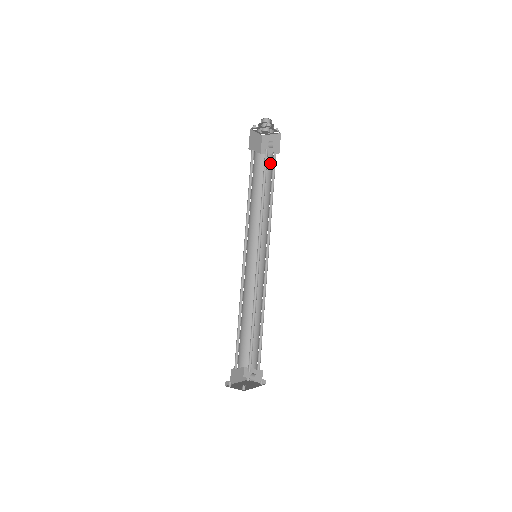
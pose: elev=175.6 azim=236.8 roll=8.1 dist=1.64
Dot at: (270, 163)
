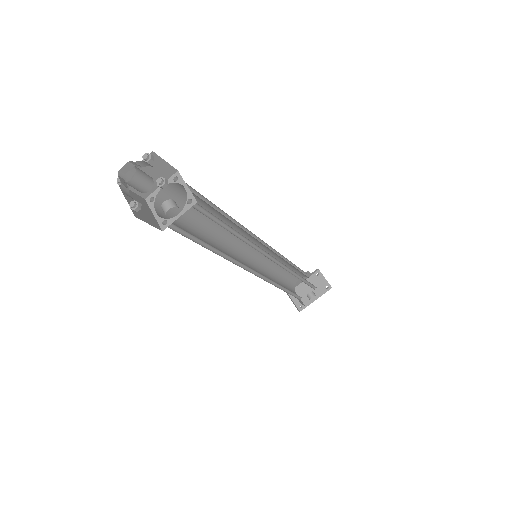
Dot at: occluded
